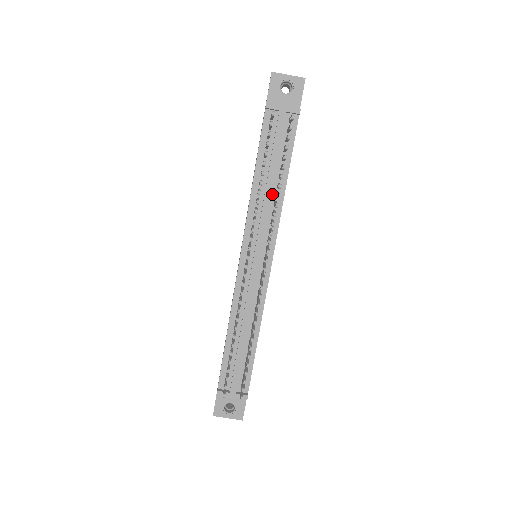
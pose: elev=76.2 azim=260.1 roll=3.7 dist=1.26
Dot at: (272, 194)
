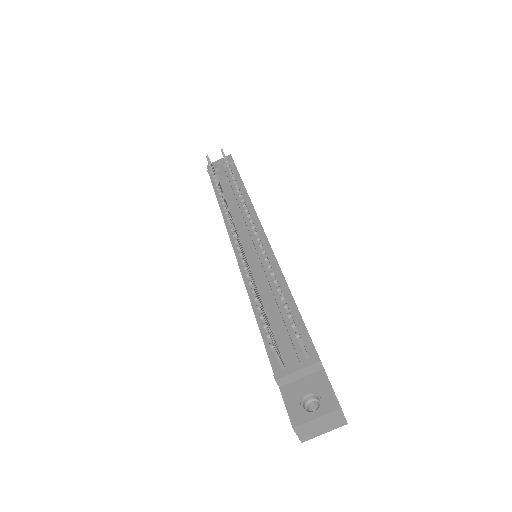
Dot at: (239, 203)
